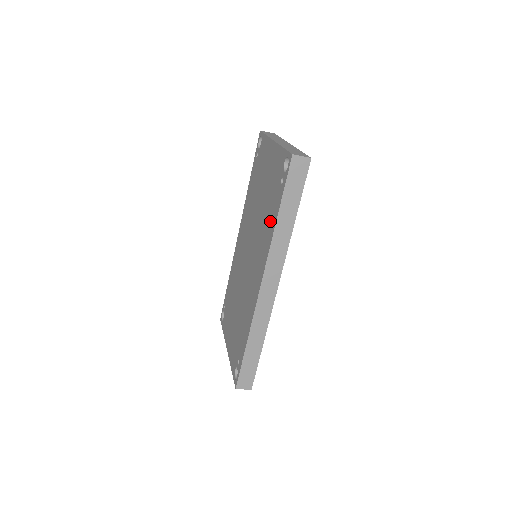
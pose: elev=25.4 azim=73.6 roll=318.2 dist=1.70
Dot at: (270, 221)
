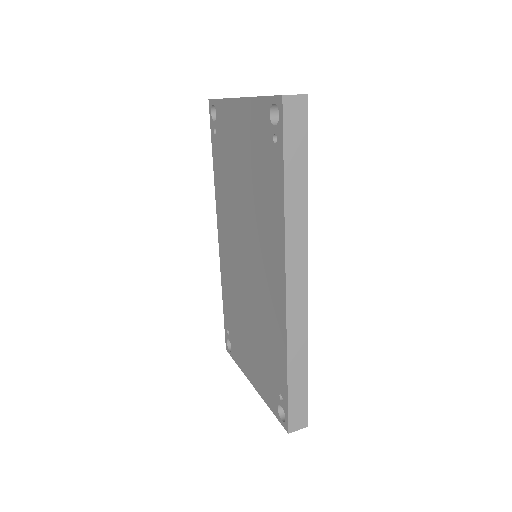
Dot at: (272, 200)
